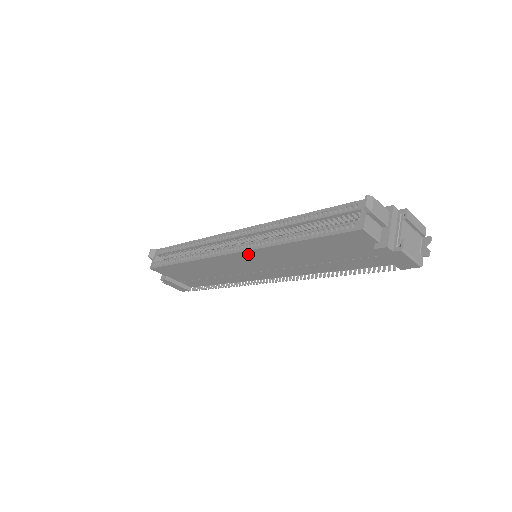
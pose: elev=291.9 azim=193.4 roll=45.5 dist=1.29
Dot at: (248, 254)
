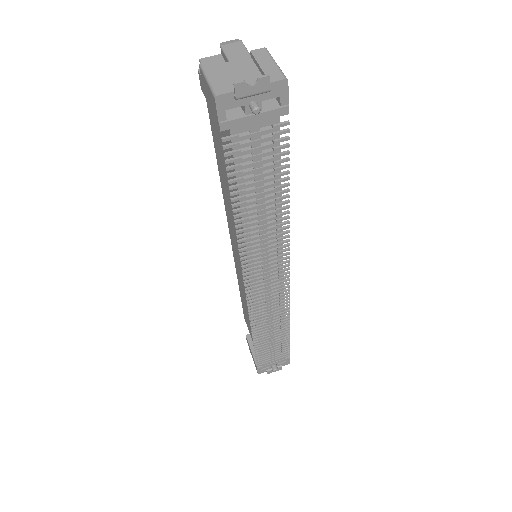
Dot at: occluded
